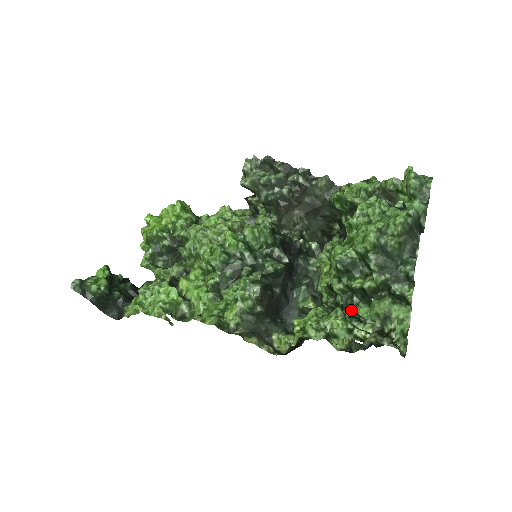
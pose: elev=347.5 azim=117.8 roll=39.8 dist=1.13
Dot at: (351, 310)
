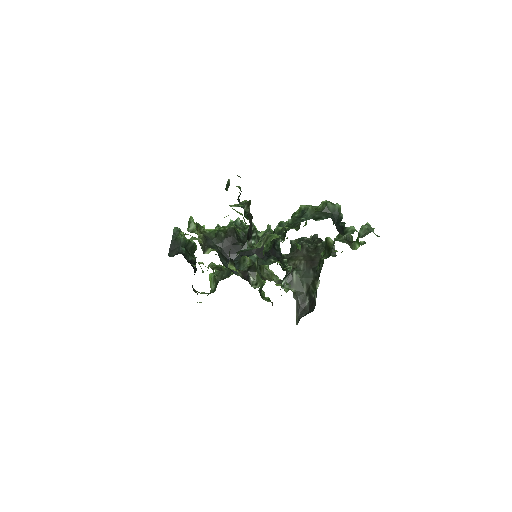
Dot at: occluded
